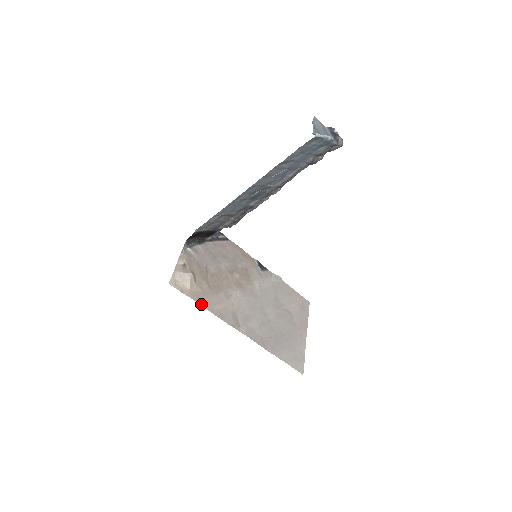
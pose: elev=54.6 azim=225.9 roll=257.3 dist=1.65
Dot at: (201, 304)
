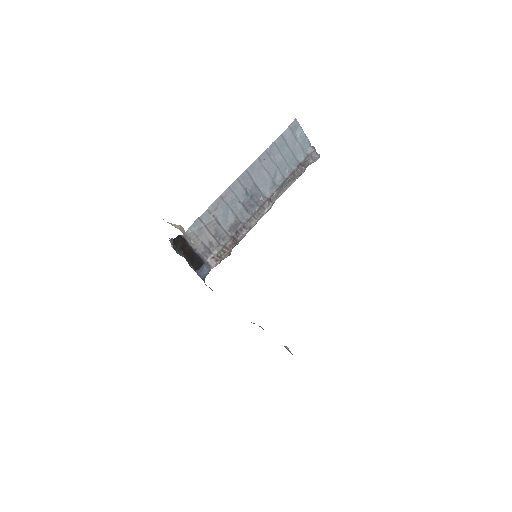
Dot at: occluded
